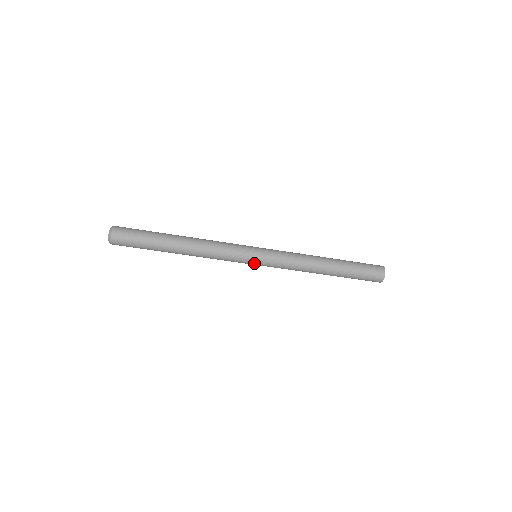
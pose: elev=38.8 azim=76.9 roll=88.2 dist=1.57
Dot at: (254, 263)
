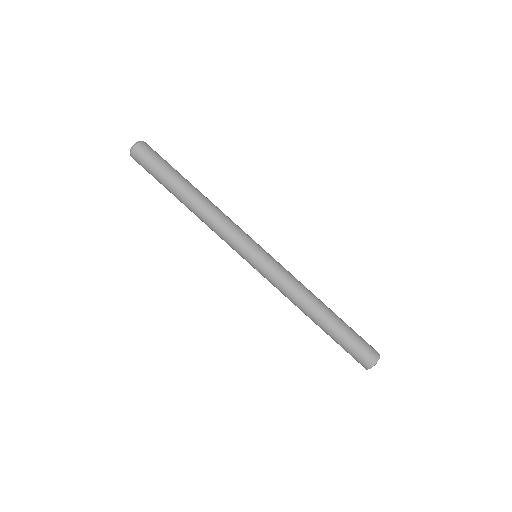
Dot at: (251, 258)
